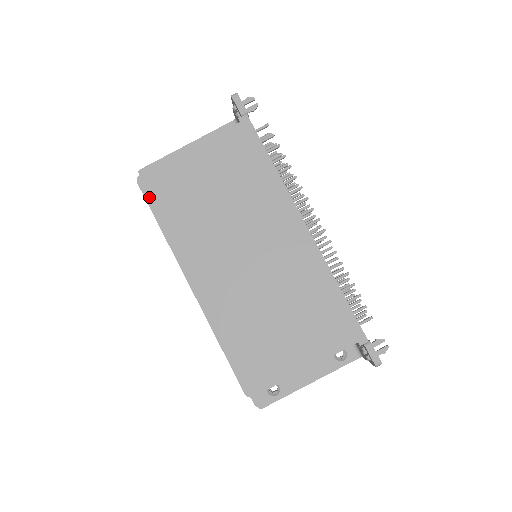
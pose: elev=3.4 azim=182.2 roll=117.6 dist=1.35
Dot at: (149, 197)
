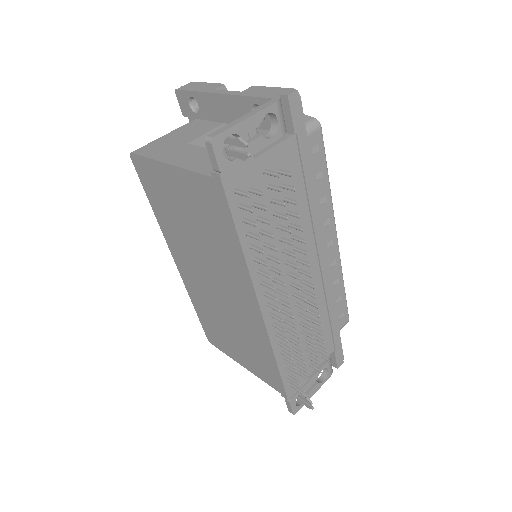
Dot at: (141, 178)
